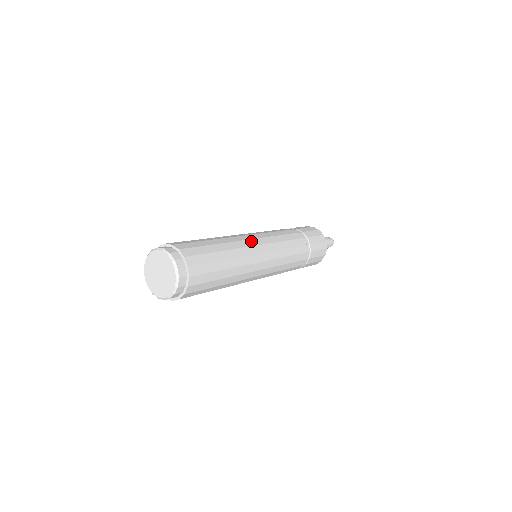
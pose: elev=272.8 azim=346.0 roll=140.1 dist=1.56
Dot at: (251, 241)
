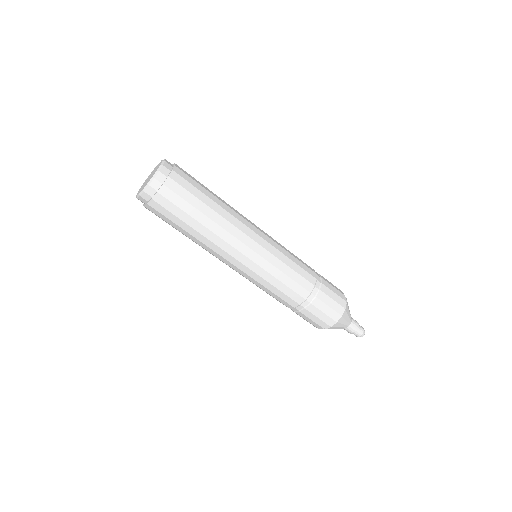
Dot at: (252, 226)
